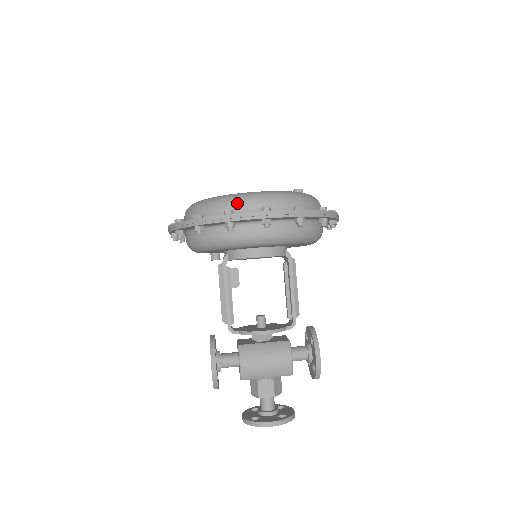
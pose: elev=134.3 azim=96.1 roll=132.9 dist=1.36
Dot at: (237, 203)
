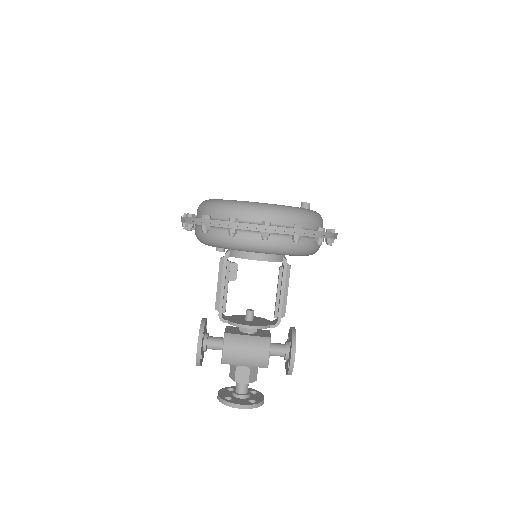
Dot at: (243, 211)
